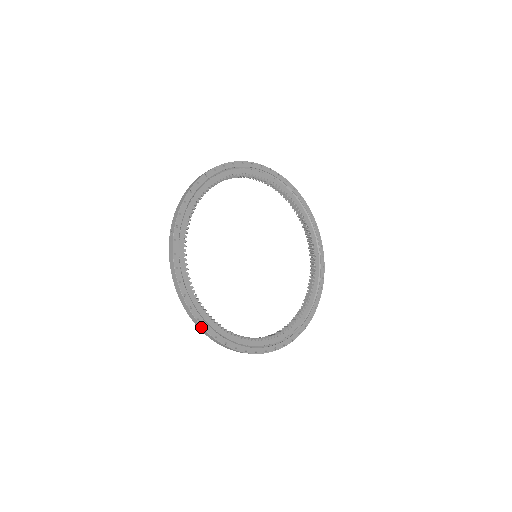
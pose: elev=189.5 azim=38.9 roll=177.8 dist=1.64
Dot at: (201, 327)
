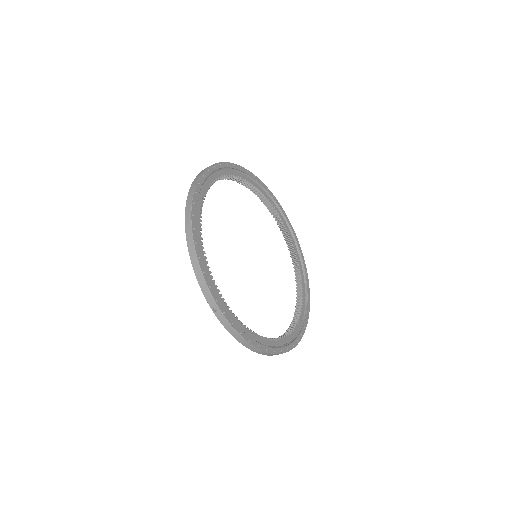
Dot at: (191, 238)
